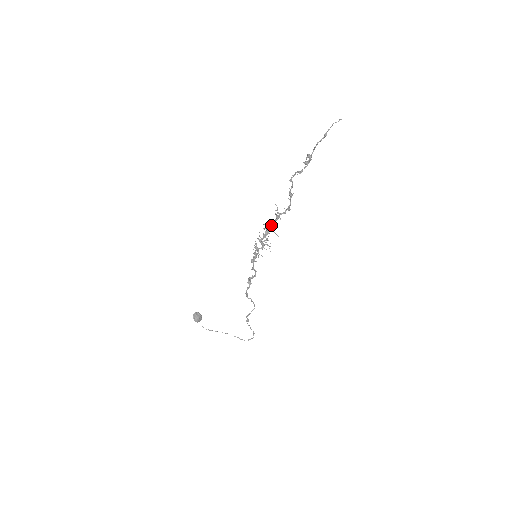
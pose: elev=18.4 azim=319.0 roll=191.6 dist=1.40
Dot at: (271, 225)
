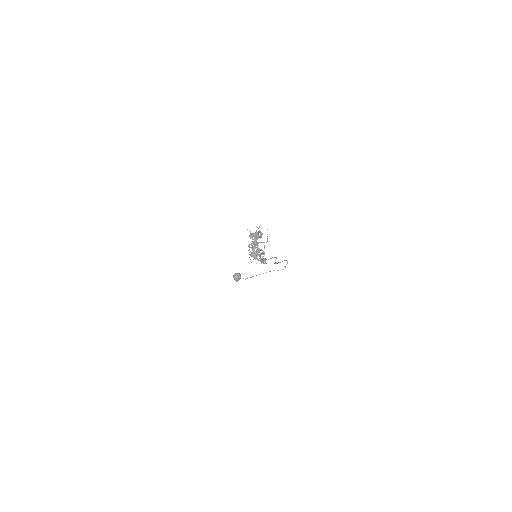
Dot at: occluded
